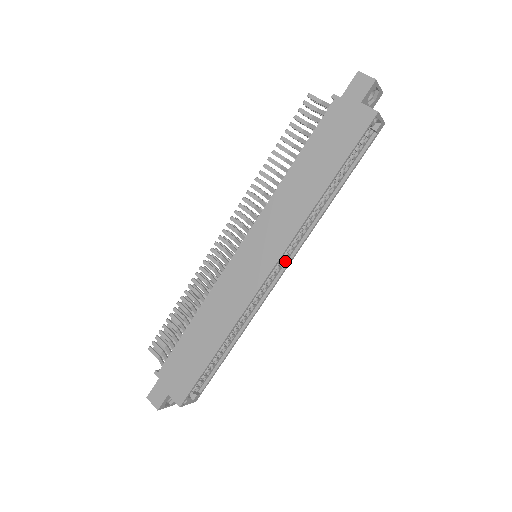
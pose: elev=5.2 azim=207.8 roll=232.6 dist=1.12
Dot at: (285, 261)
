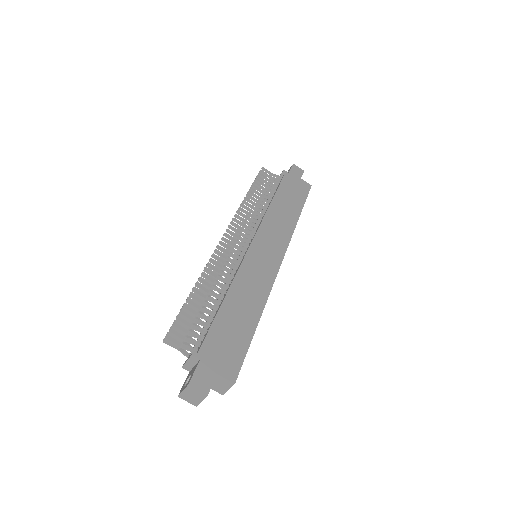
Dot at: occluded
